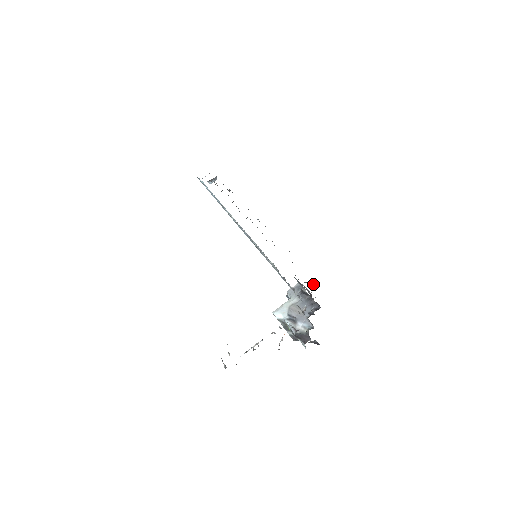
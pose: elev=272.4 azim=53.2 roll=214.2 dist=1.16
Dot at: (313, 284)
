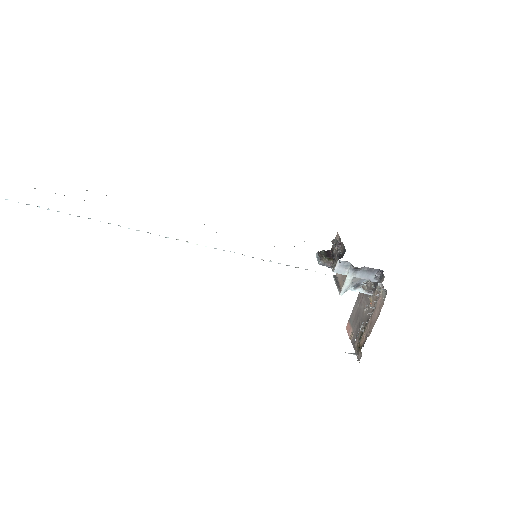
Dot at: (340, 245)
